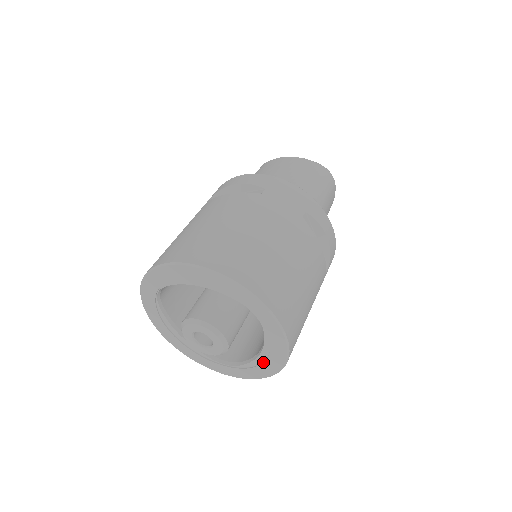
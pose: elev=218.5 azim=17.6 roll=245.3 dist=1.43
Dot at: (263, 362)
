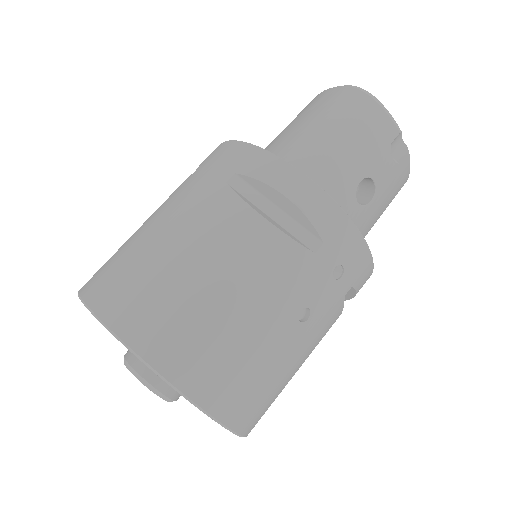
Dot at: occluded
